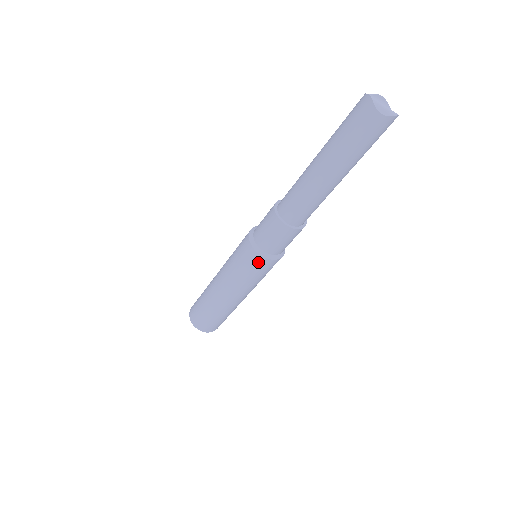
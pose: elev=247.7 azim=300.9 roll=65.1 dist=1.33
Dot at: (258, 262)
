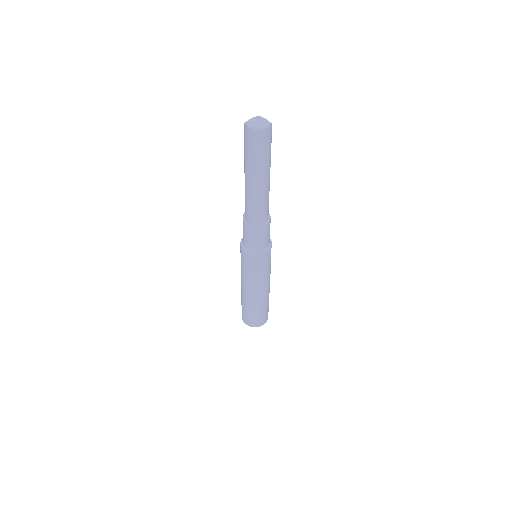
Dot at: (256, 260)
